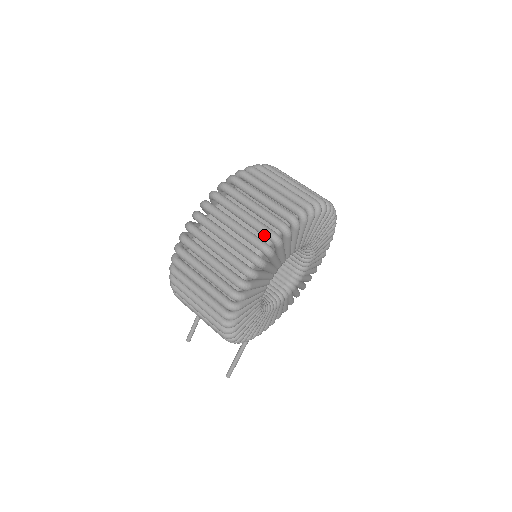
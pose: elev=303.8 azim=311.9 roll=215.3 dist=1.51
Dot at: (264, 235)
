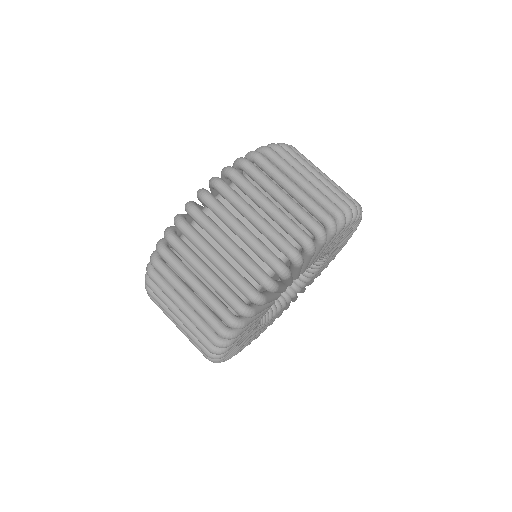
Dot at: occluded
